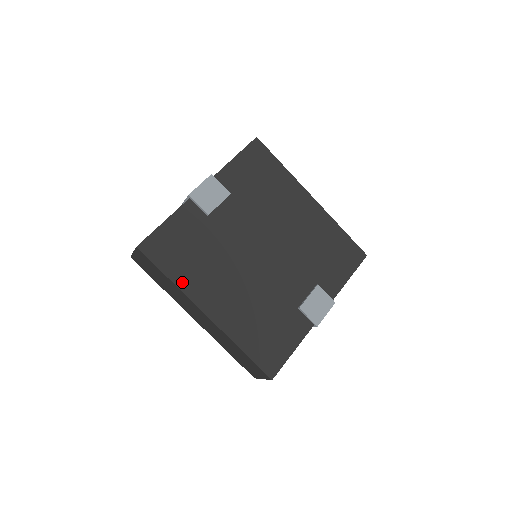
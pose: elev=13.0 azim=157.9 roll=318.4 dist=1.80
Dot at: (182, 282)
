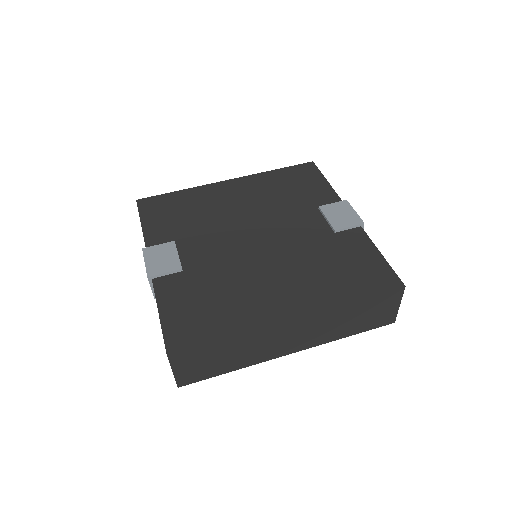
Dot at: (238, 326)
